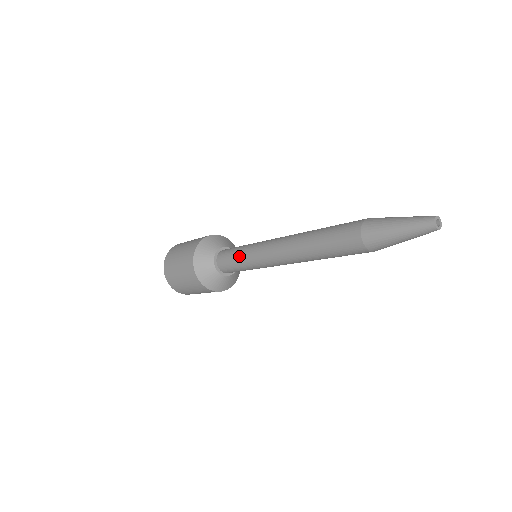
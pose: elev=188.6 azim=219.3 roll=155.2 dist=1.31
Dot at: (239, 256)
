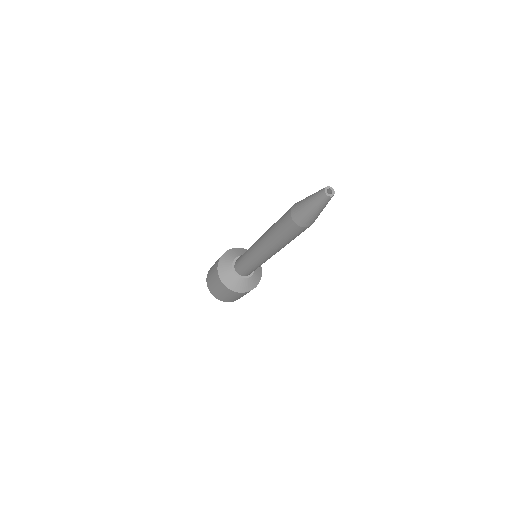
Dot at: occluded
